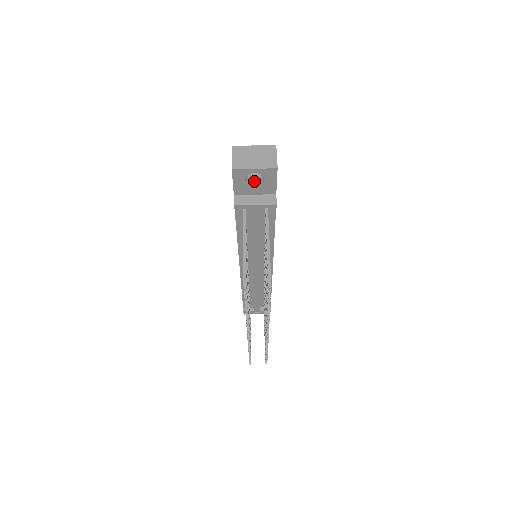
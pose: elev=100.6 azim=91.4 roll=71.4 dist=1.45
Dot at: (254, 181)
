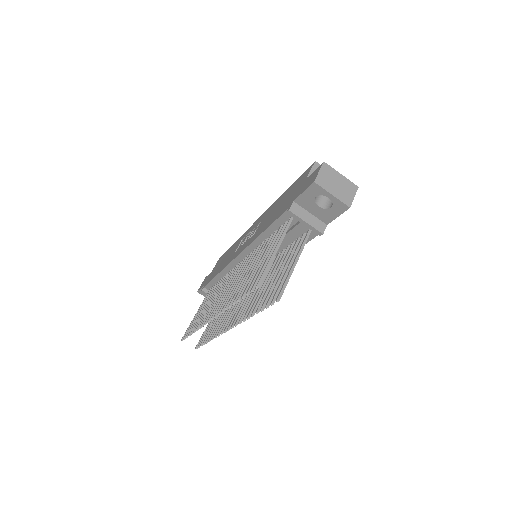
Dot at: (320, 202)
